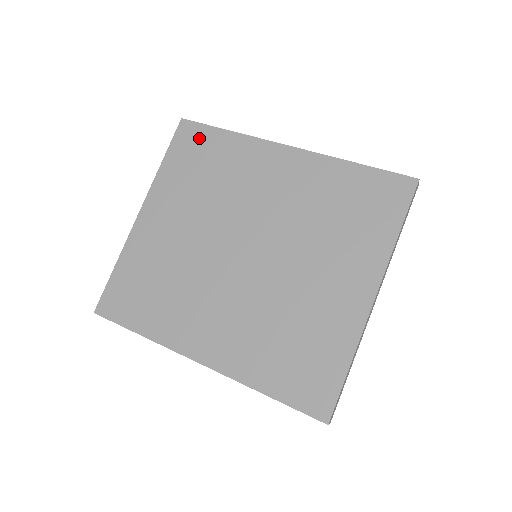
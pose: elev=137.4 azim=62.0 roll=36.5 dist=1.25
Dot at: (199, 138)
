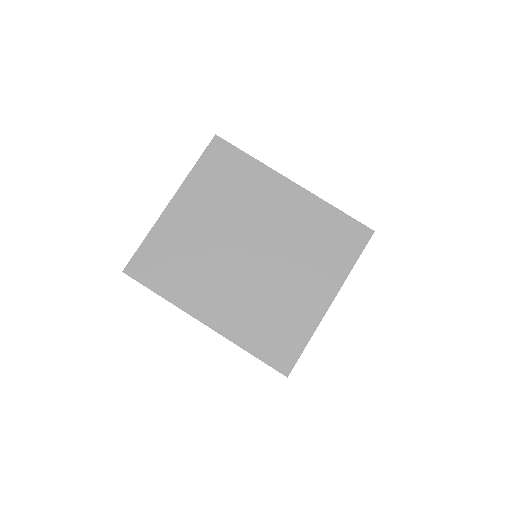
Dot at: (228, 155)
